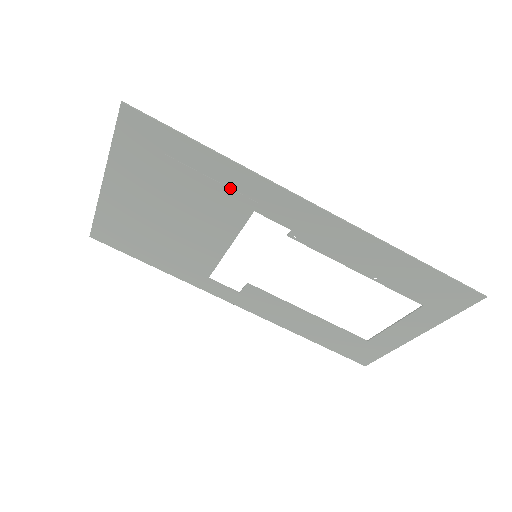
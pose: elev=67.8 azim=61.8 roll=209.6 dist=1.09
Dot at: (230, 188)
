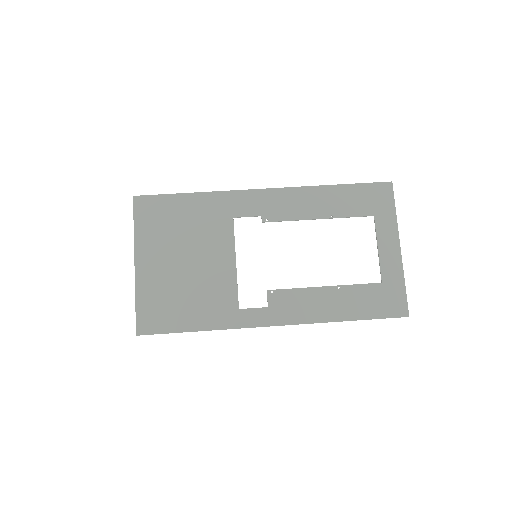
Dot at: (212, 211)
